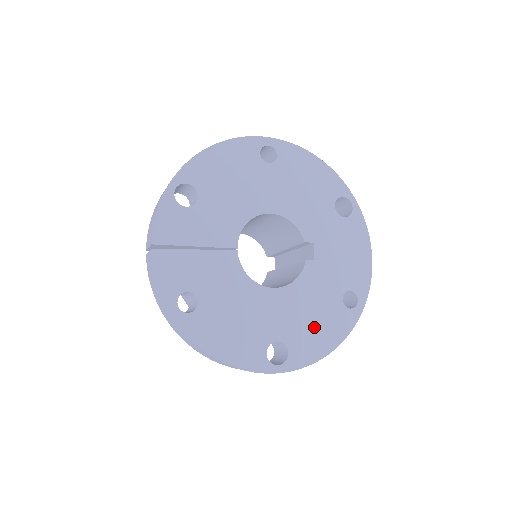
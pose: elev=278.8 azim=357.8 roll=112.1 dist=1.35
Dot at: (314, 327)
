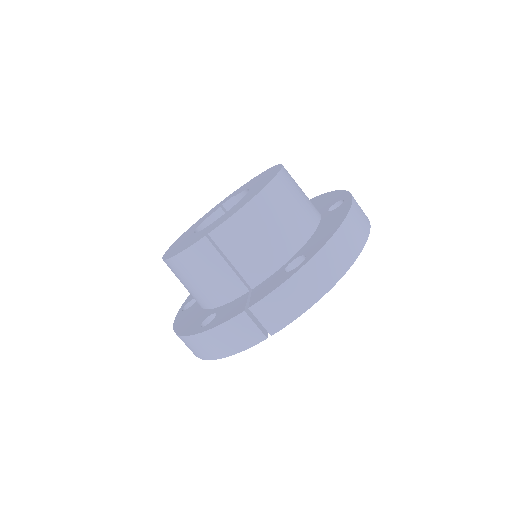
Dot at: occluded
